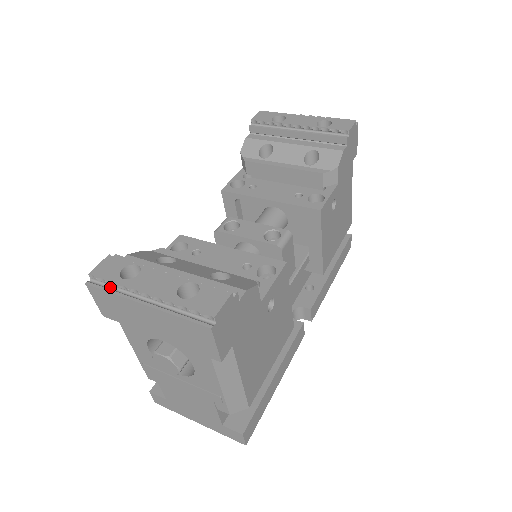
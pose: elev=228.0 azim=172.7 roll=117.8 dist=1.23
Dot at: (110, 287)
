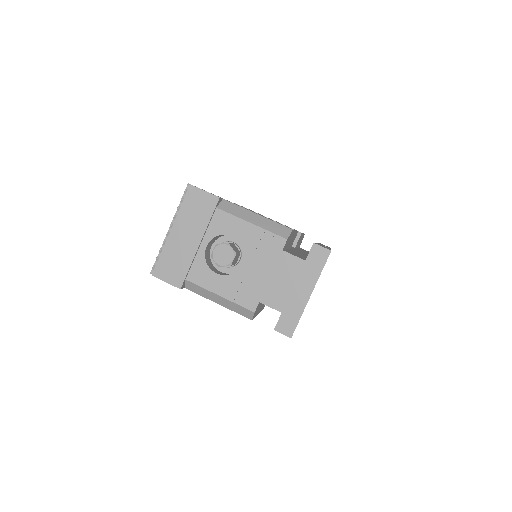
Dot at: (161, 259)
